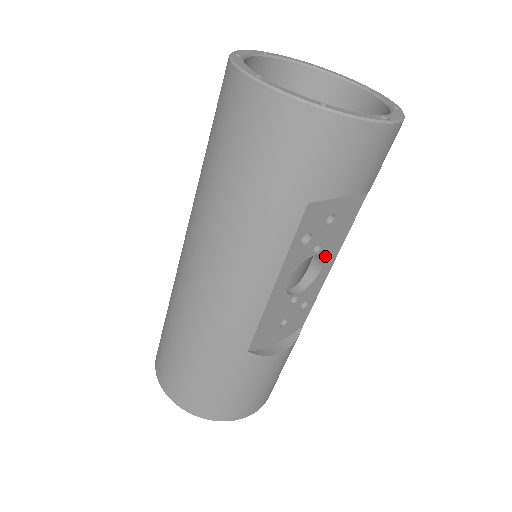
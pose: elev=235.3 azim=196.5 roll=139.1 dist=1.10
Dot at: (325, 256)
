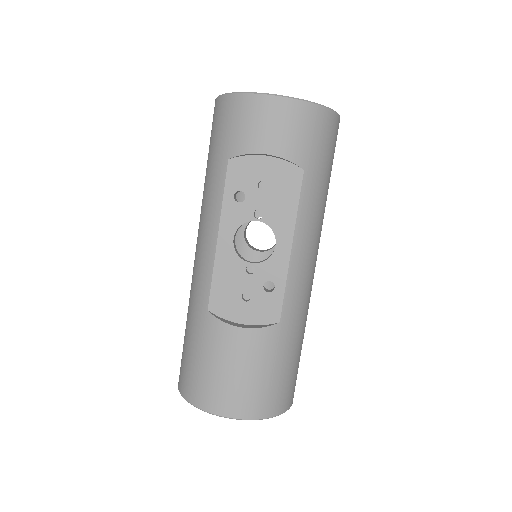
Dot at: (275, 229)
